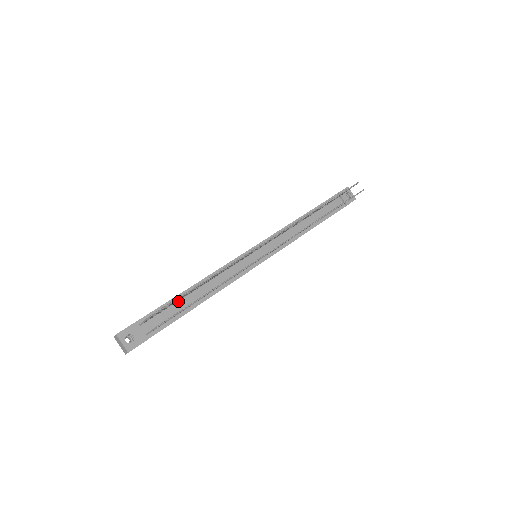
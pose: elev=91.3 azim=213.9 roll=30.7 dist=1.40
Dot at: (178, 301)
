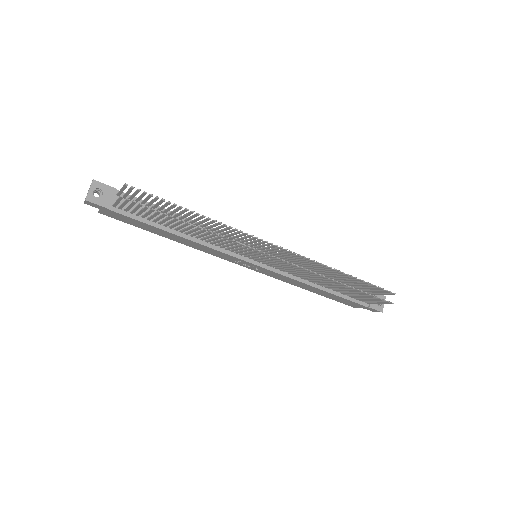
Dot at: (162, 213)
